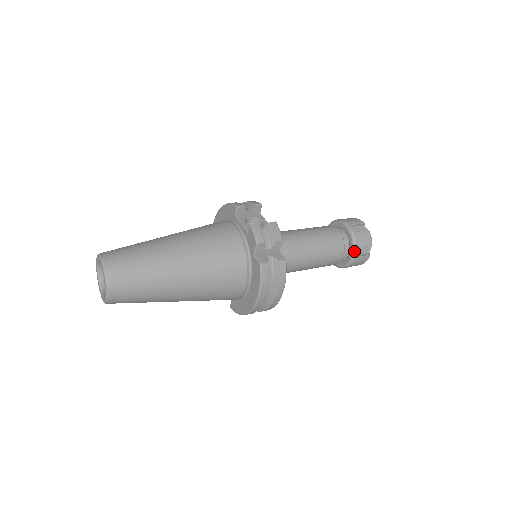
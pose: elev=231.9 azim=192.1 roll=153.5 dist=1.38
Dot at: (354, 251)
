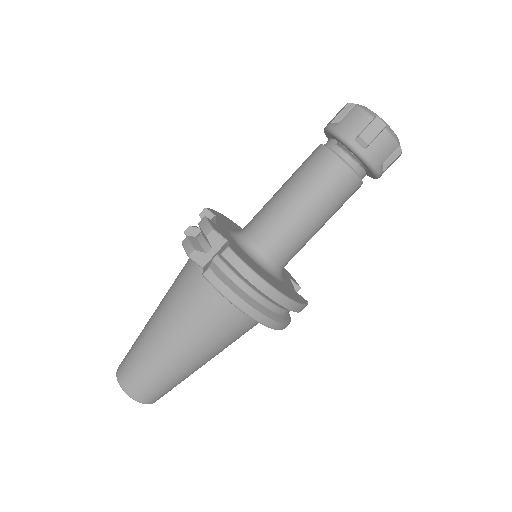
Dot at: (351, 148)
